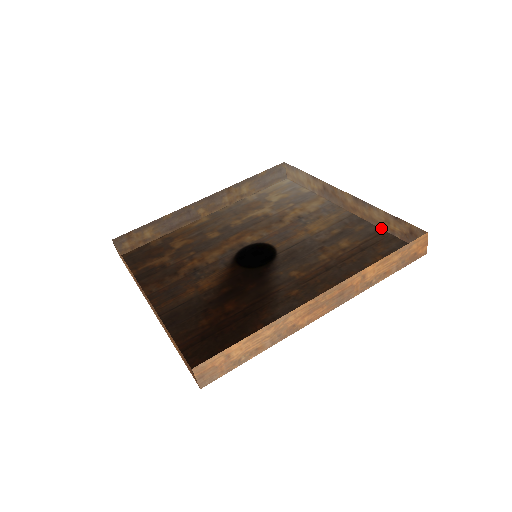
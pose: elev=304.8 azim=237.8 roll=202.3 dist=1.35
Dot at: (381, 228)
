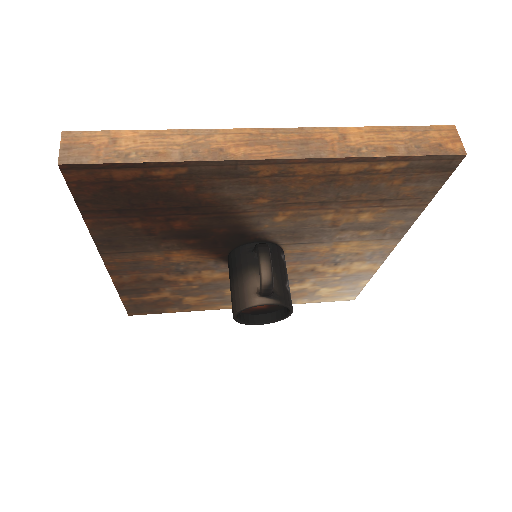
Dot at: (424, 208)
